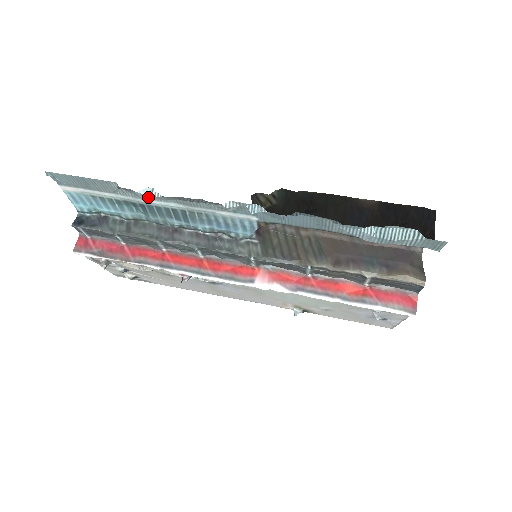
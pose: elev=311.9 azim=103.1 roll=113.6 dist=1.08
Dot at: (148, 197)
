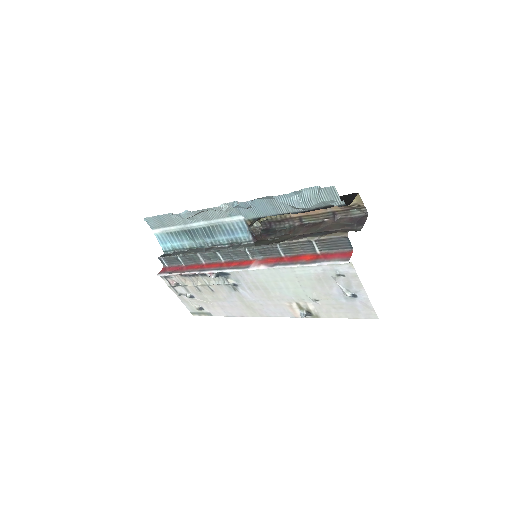
Dot at: (186, 216)
